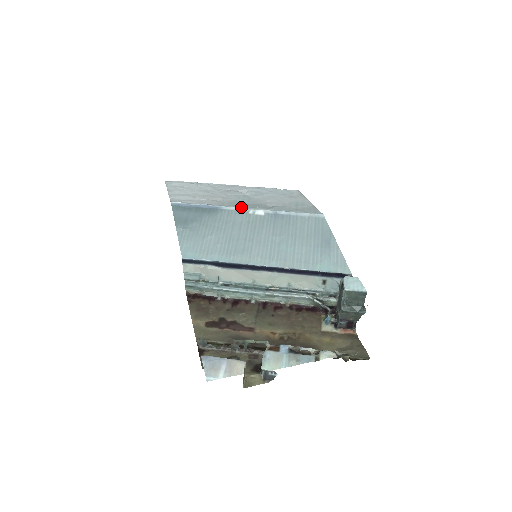
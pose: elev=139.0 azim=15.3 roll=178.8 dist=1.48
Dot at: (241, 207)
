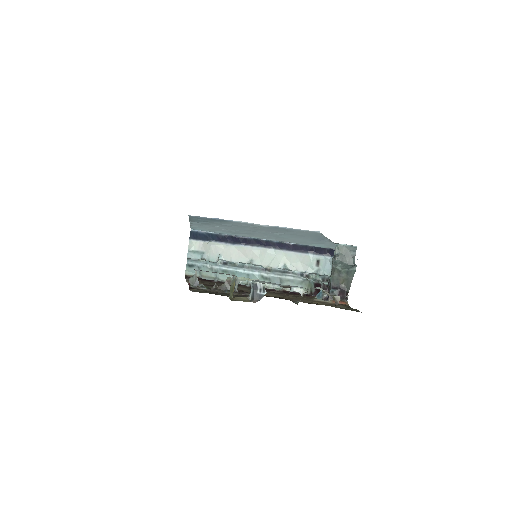
Dot at: (248, 223)
